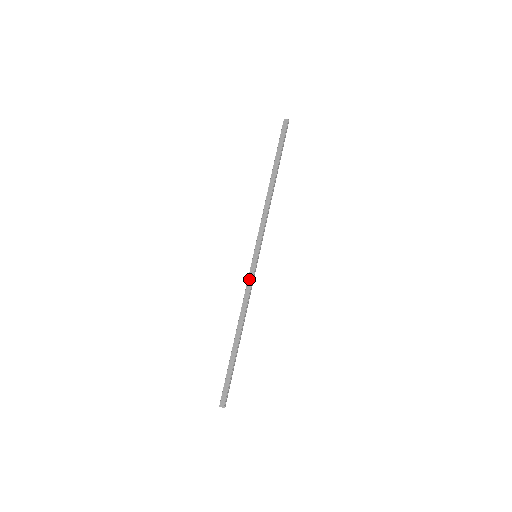
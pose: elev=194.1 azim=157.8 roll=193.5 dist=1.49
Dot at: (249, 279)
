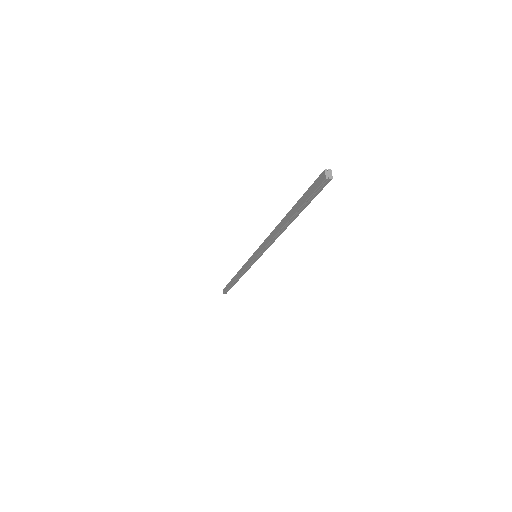
Dot at: (247, 263)
